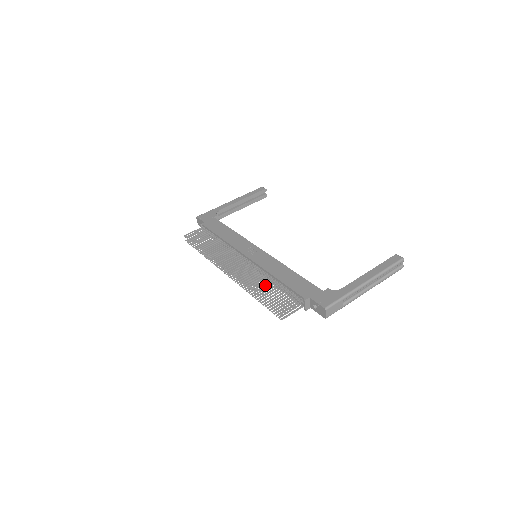
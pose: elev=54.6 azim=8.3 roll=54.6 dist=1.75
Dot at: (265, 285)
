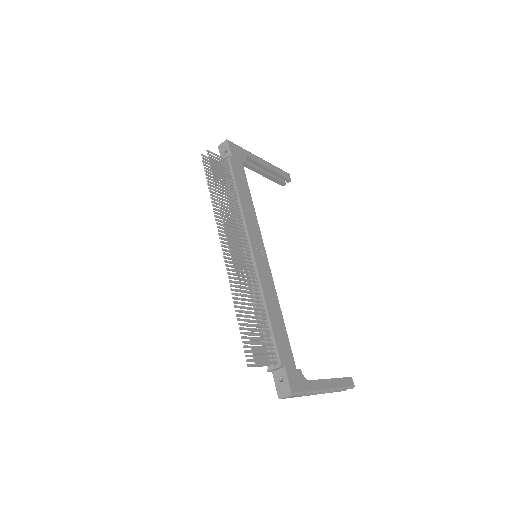
Dot at: (255, 308)
